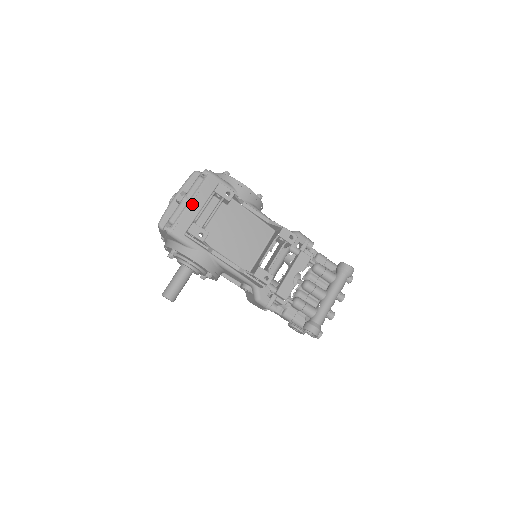
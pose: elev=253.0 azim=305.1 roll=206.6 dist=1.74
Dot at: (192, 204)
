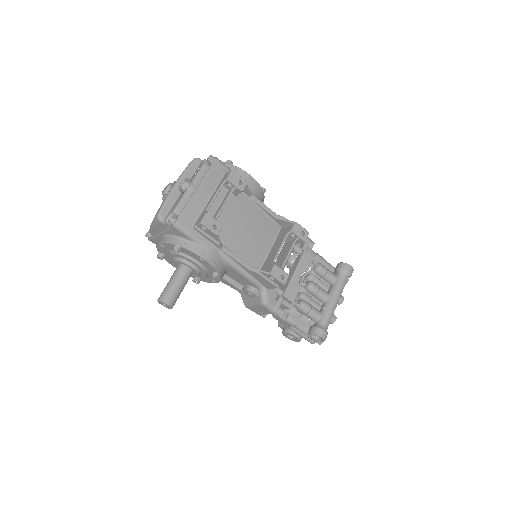
Dot at: (200, 193)
